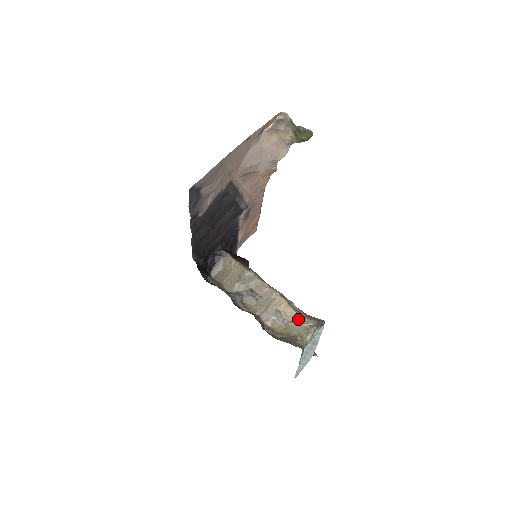
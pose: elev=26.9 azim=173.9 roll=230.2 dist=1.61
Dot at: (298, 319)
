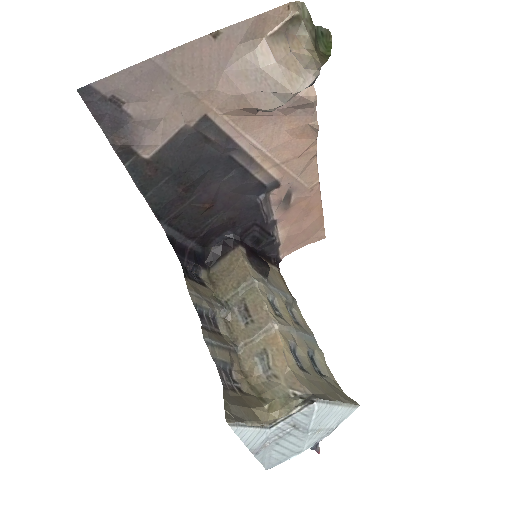
Dot at: (286, 376)
